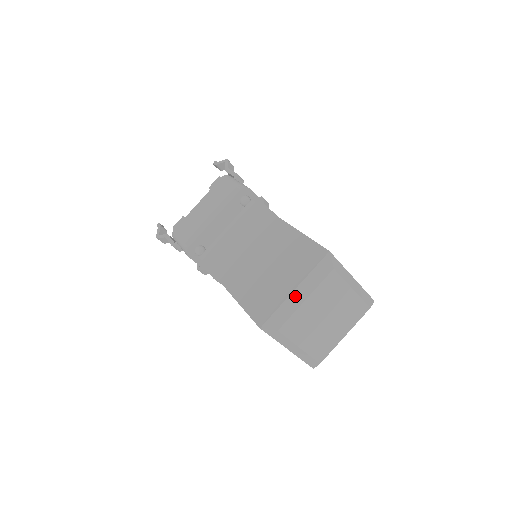
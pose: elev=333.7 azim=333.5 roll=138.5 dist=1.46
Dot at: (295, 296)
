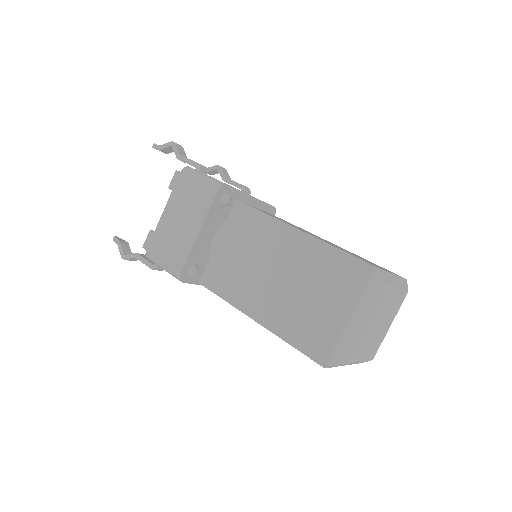
Dot at: (352, 325)
